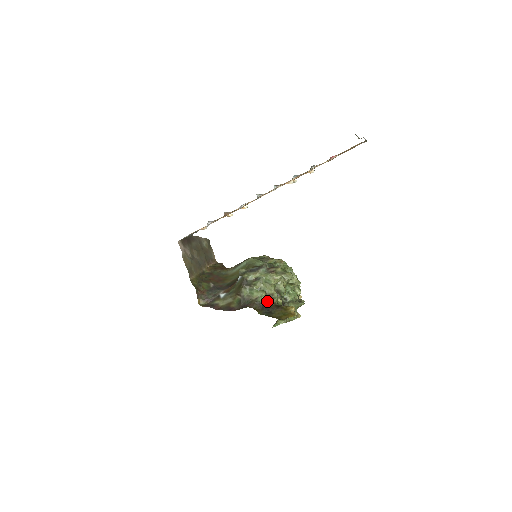
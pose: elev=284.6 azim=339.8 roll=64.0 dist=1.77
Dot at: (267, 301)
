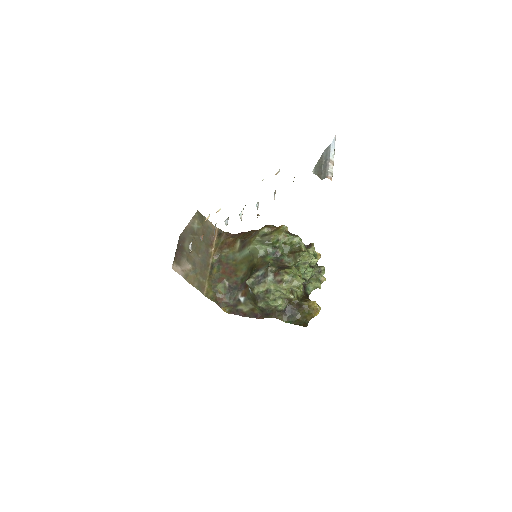
Dot at: (287, 304)
